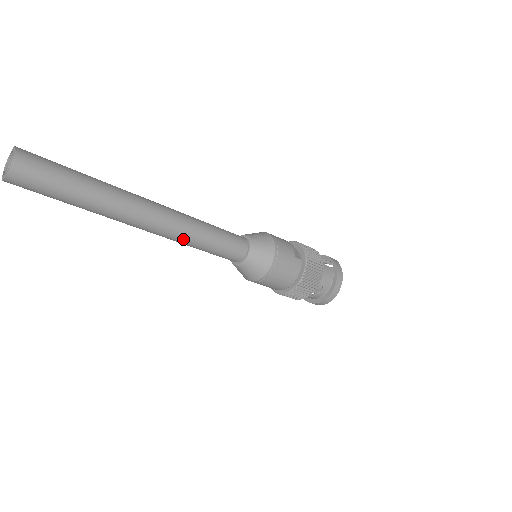
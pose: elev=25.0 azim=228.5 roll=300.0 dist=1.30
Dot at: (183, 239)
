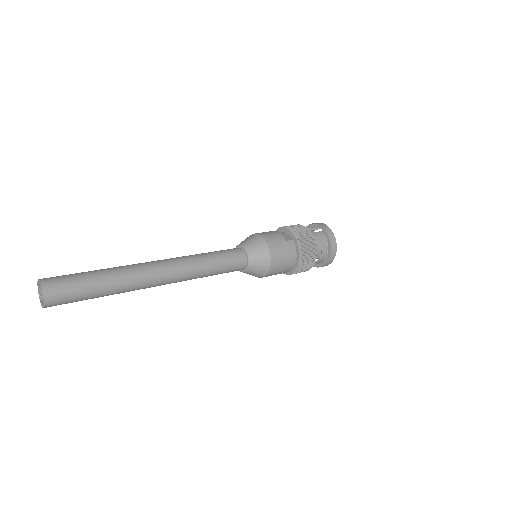
Dot at: (193, 276)
